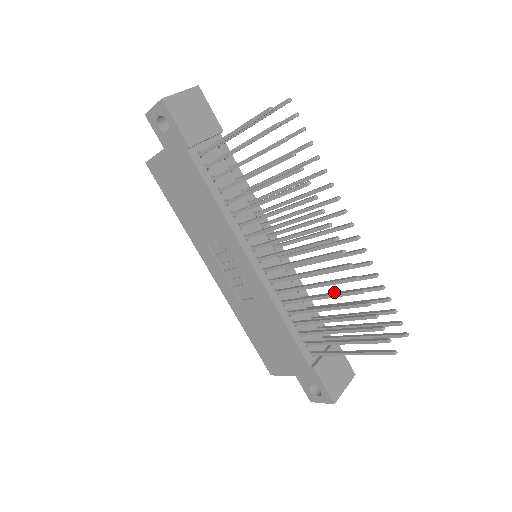
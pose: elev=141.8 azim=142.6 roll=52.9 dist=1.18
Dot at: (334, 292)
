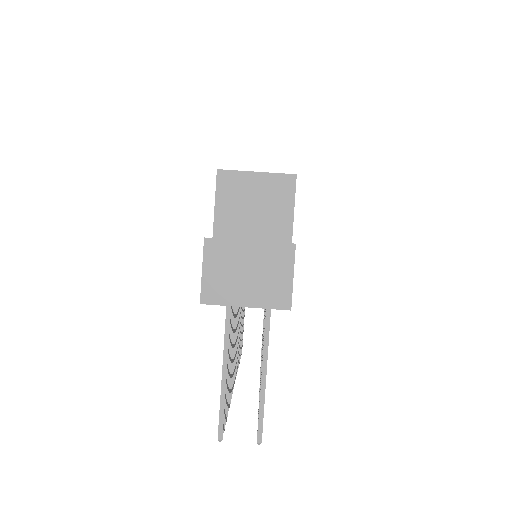
Dot at: occluded
